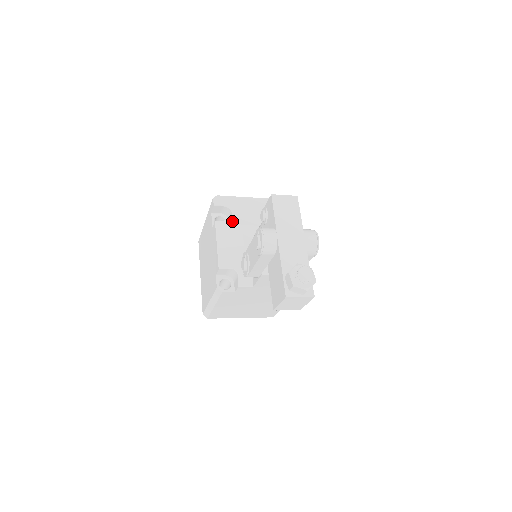
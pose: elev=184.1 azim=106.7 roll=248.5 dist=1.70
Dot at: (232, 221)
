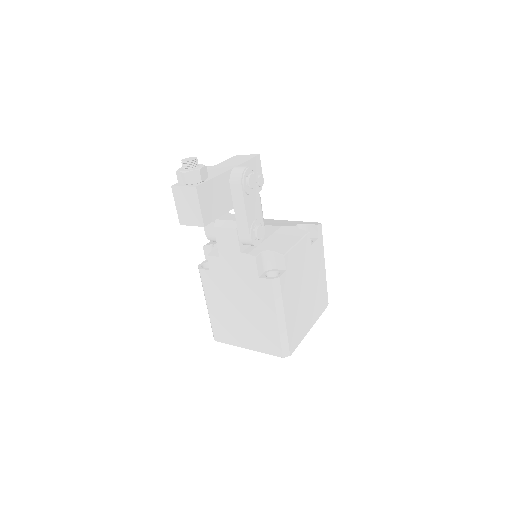
Dot at: occluded
